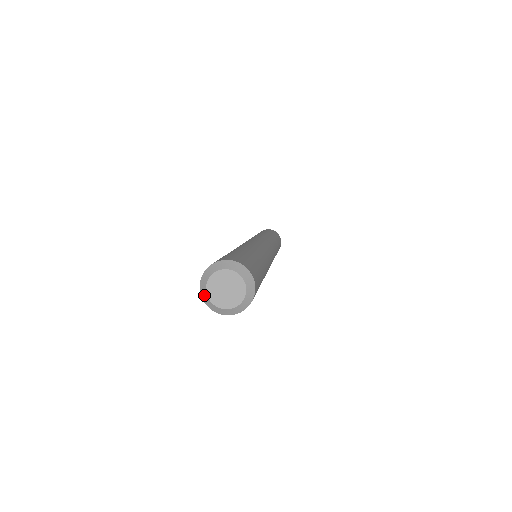
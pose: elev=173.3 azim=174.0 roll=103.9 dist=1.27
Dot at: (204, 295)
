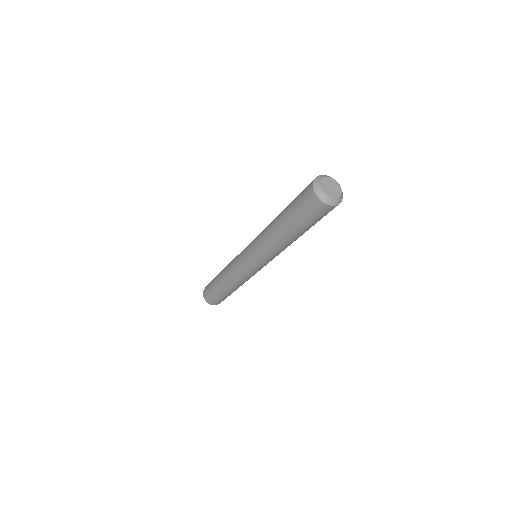
Dot at: (318, 180)
